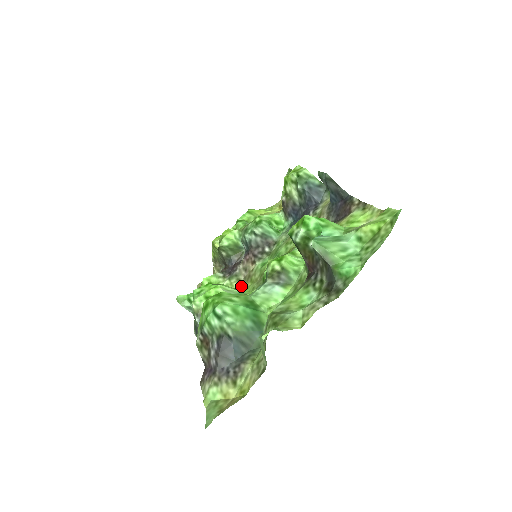
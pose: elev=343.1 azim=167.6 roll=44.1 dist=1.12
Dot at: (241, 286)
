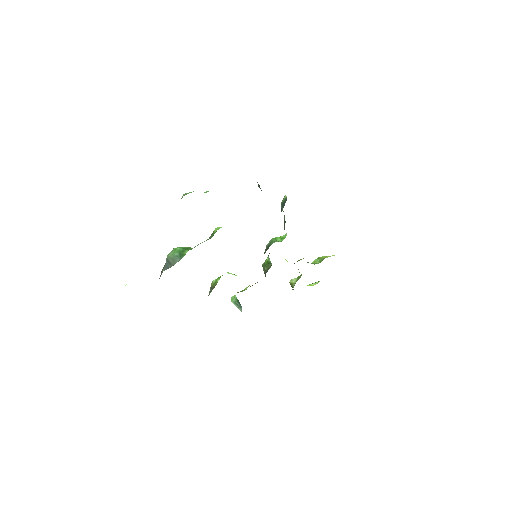
Dot at: occluded
